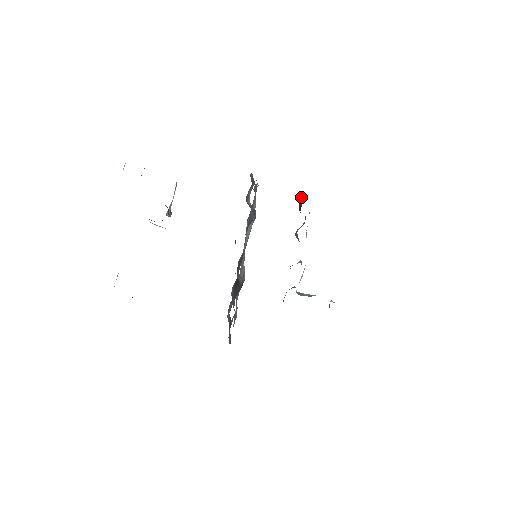
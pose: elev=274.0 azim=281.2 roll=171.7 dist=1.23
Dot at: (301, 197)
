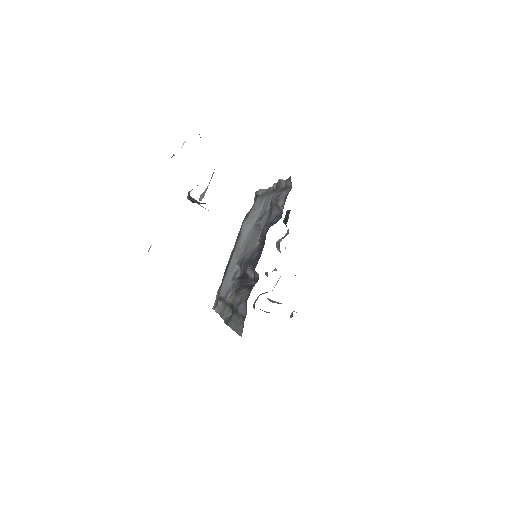
Dot at: (288, 211)
